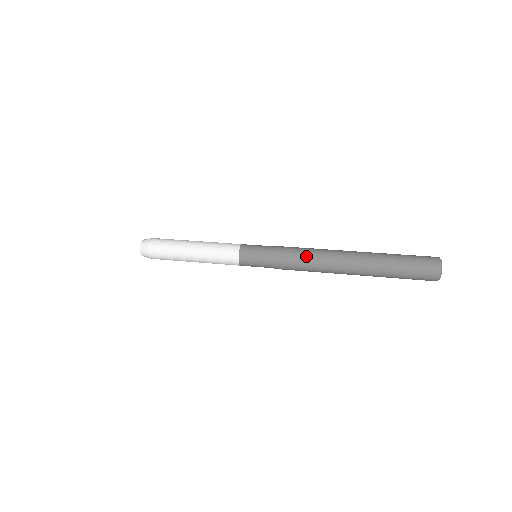
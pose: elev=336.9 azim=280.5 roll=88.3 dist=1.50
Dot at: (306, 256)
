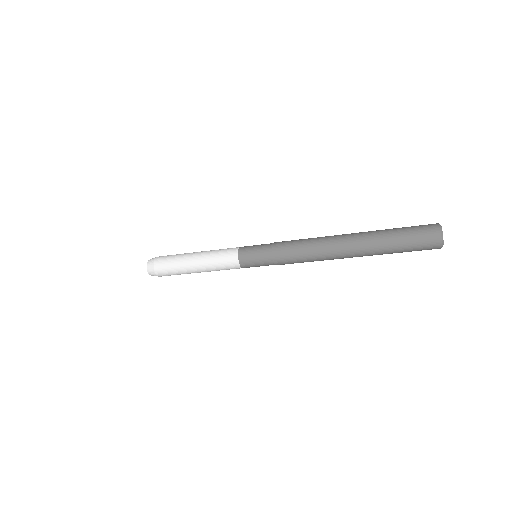
Dot at: (304, 239)
